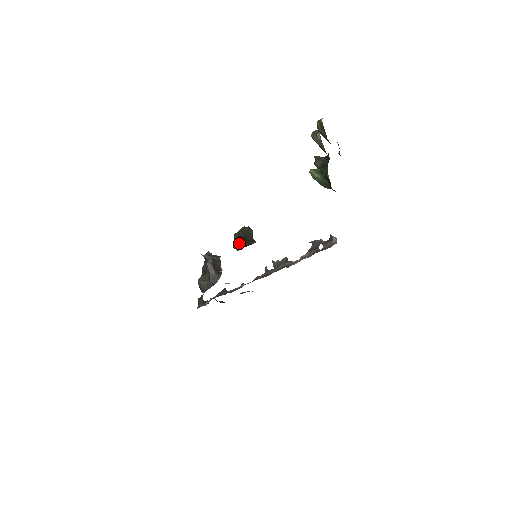
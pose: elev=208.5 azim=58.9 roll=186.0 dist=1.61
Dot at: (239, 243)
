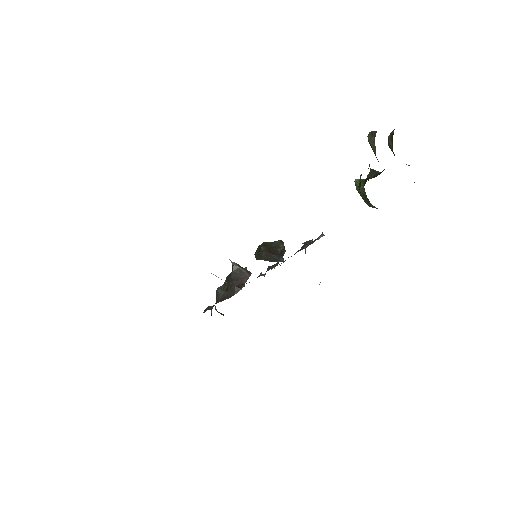
Dot at: (260, 250)
